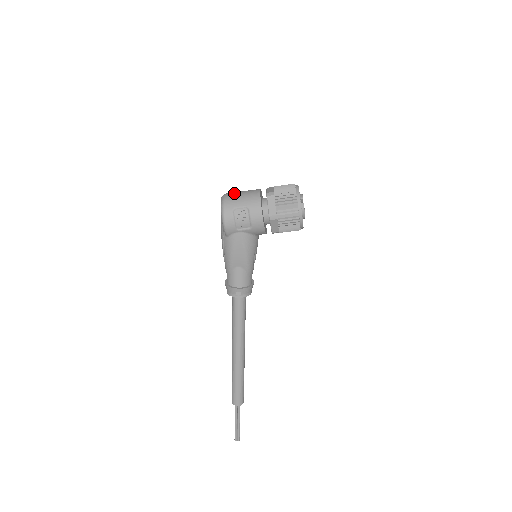
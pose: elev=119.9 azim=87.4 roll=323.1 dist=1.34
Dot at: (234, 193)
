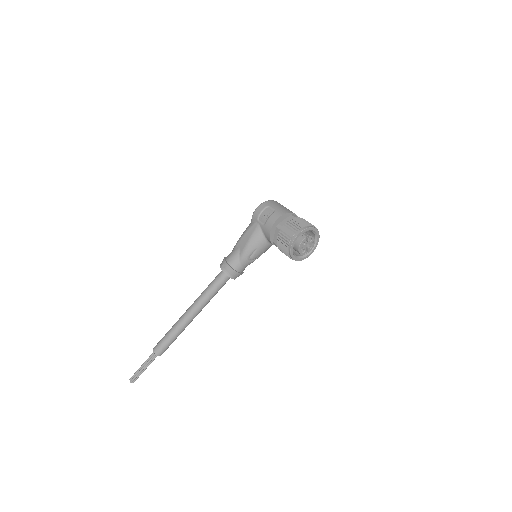
Dot at: occluded
